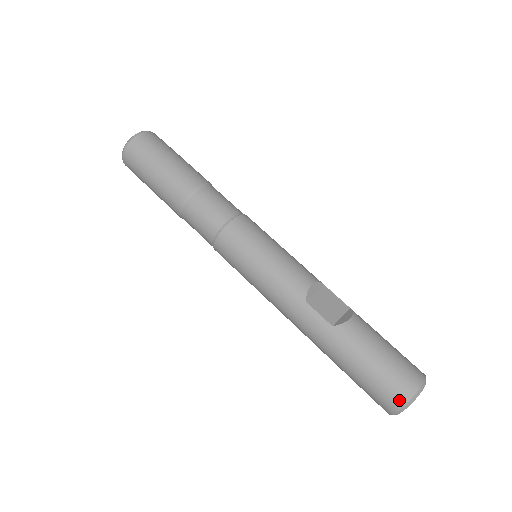
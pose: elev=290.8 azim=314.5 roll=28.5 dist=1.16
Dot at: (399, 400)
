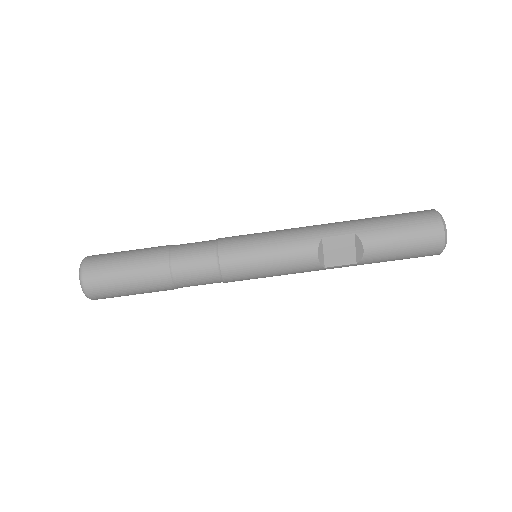
Dot at: occluded
